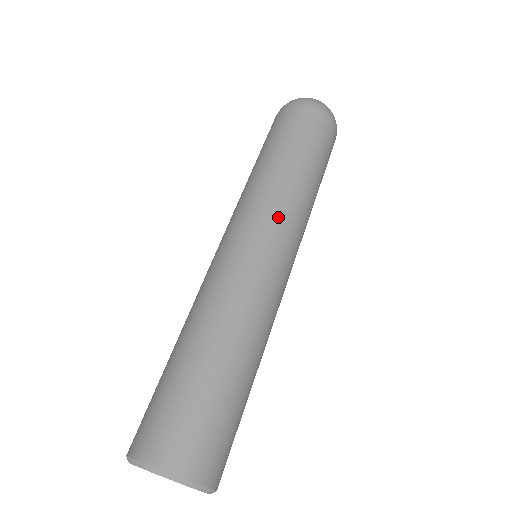
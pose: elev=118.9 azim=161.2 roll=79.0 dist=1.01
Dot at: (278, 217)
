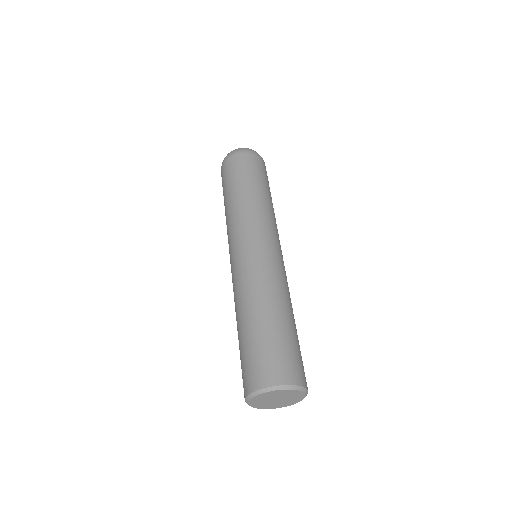
Dot at: (265, 225)
